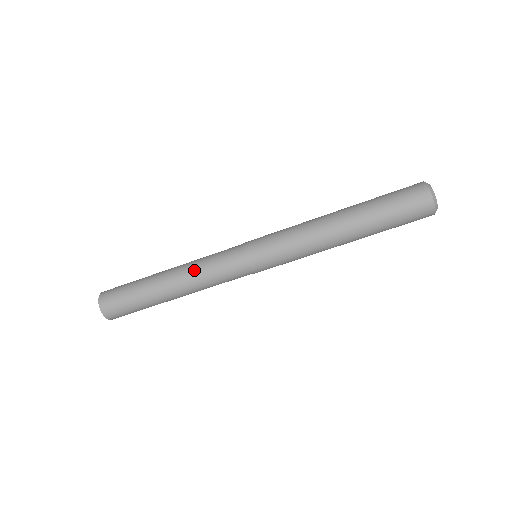
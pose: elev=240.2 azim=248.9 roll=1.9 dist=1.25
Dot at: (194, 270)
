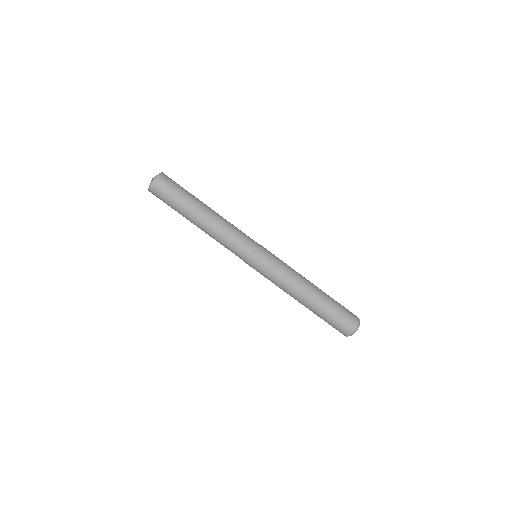
Dot at: (227, 221)
